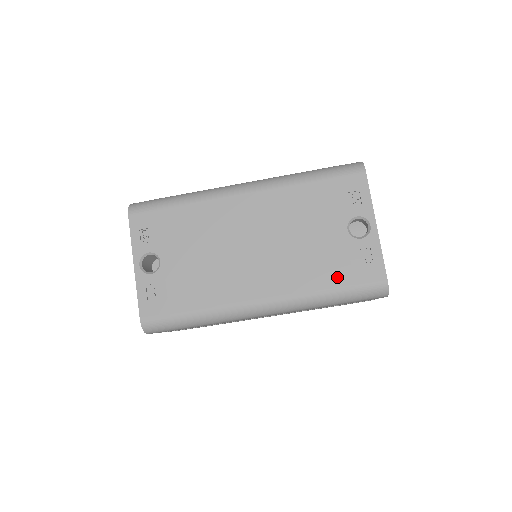
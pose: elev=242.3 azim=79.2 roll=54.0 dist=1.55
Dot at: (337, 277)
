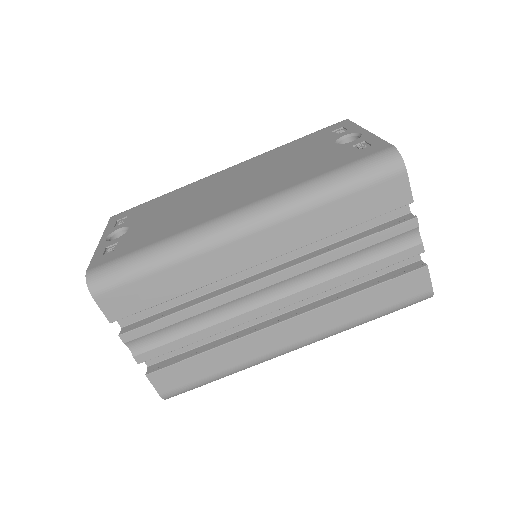
Dot at: (329, 166)
